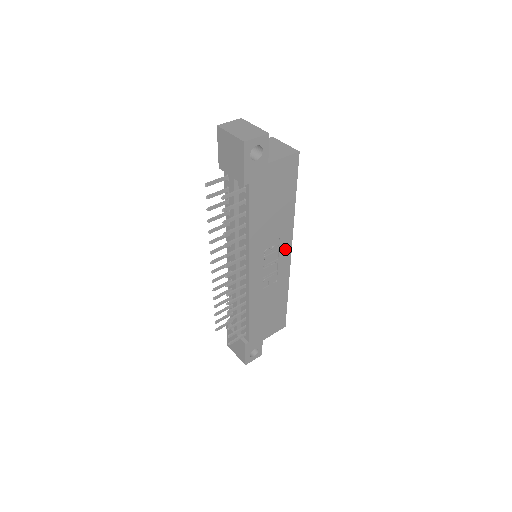
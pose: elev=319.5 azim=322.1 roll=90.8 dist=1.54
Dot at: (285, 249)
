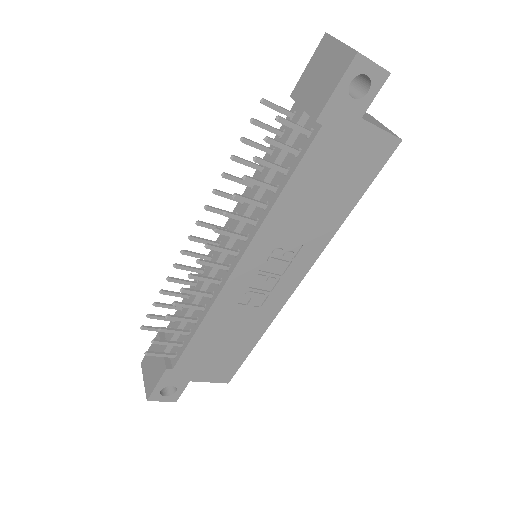
Dot at: (298, 268)
